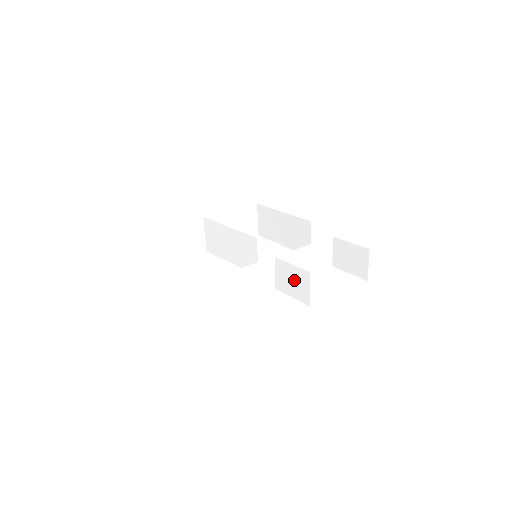
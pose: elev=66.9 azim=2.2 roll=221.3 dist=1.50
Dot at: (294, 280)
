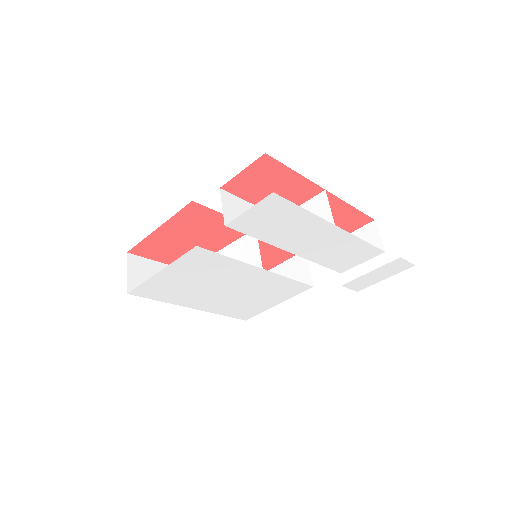
Dot at: occluded
